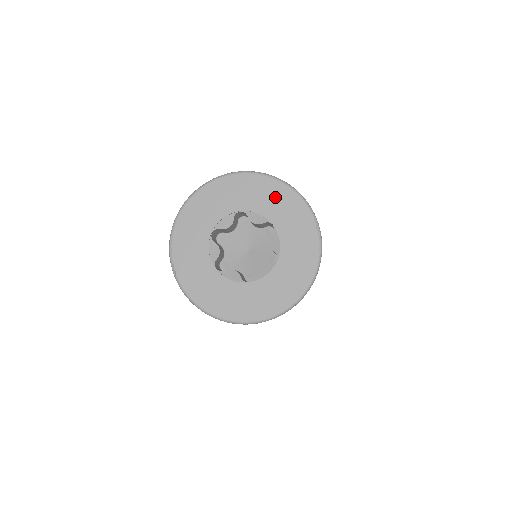
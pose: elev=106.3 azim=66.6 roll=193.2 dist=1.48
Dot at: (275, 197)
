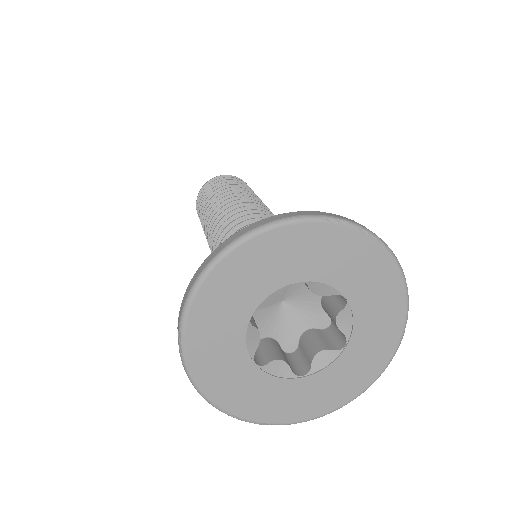
Dot at: (264, 260)
